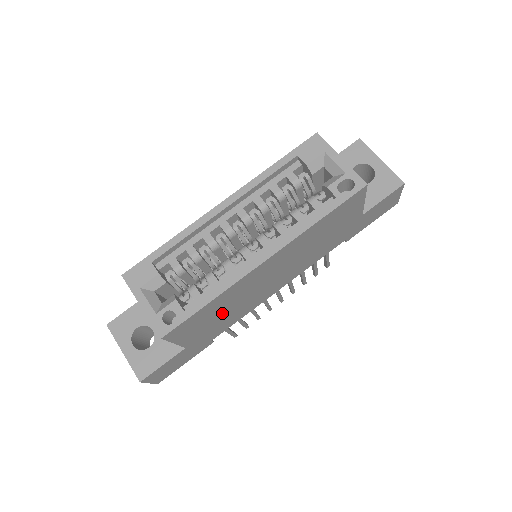
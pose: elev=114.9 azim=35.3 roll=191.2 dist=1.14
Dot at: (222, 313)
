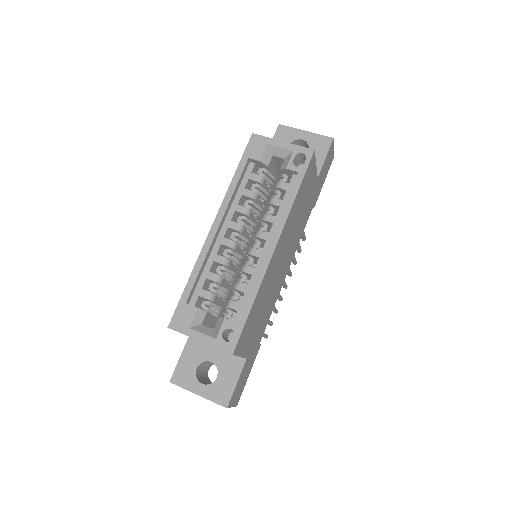
Dot at: (261, 312)
